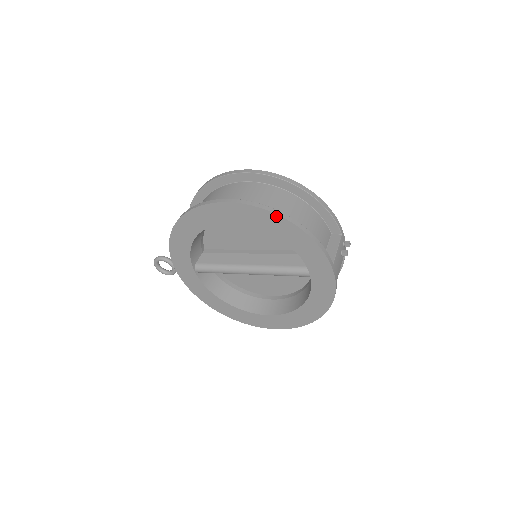
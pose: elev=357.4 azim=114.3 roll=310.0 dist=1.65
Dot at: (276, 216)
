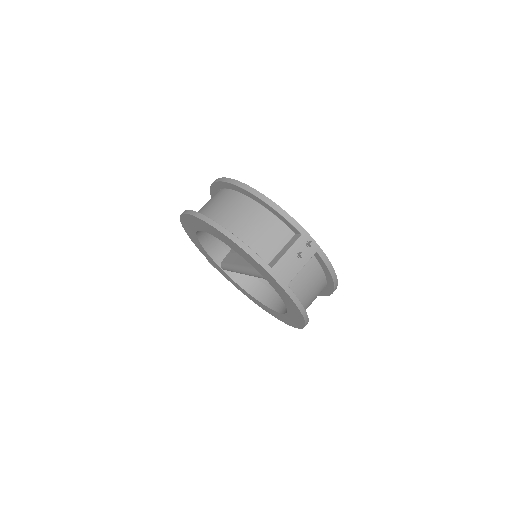
Dot at: (208, 224)
